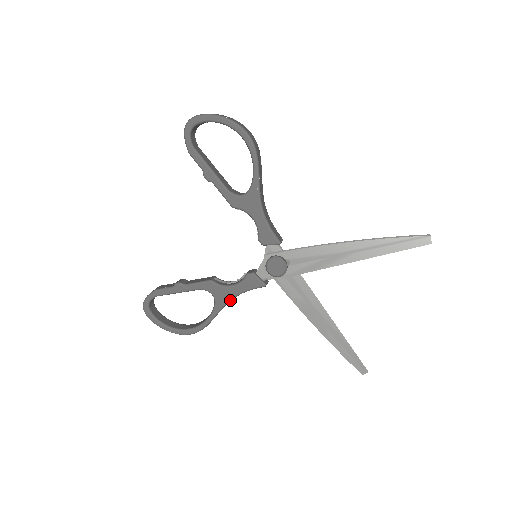
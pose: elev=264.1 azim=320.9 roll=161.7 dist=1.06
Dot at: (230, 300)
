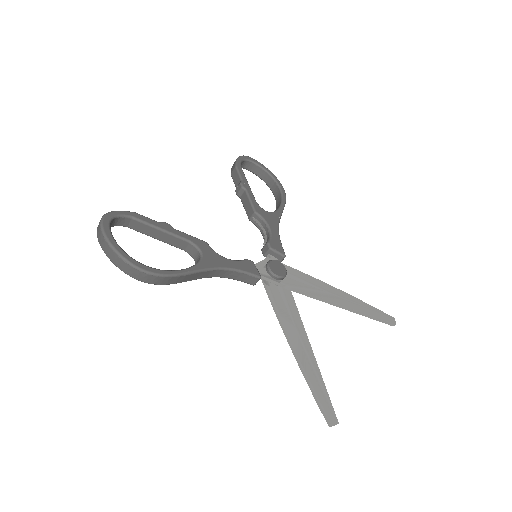
Dot at: (218, 268)
